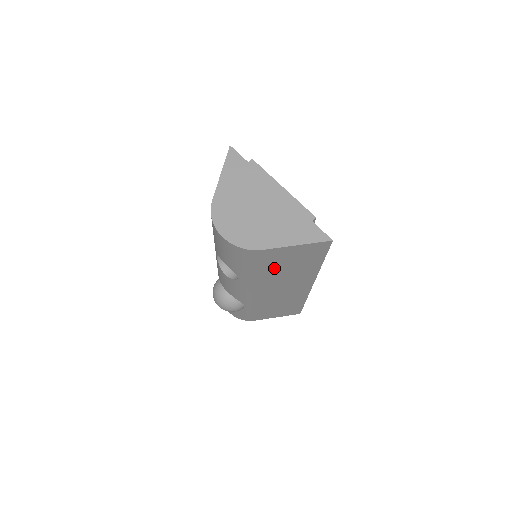
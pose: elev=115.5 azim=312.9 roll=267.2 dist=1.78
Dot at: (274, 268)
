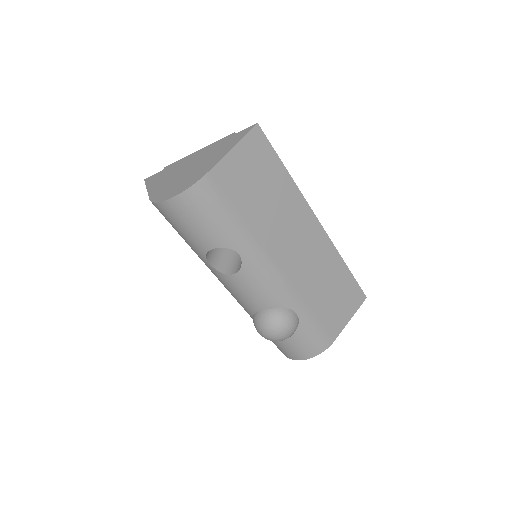
Dot at: (251, 205)
